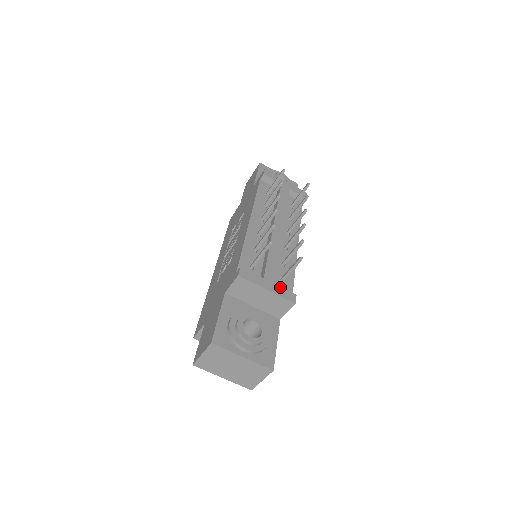
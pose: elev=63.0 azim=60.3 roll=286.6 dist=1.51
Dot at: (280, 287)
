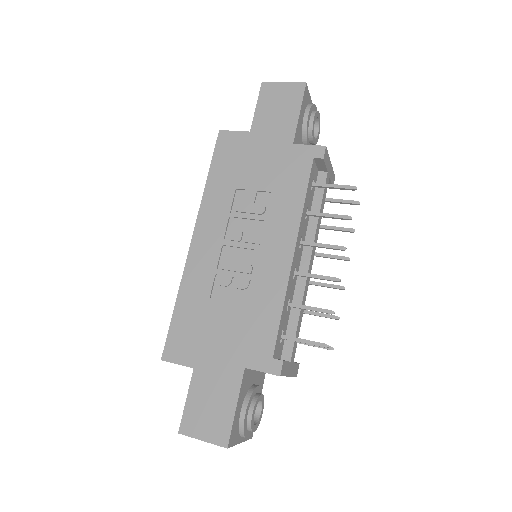
Dot at: (295, 363)
